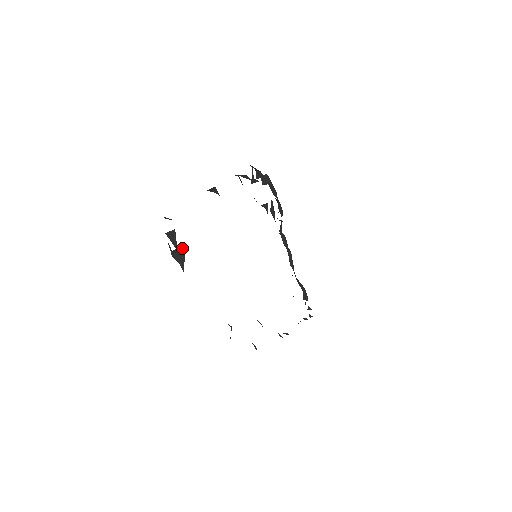
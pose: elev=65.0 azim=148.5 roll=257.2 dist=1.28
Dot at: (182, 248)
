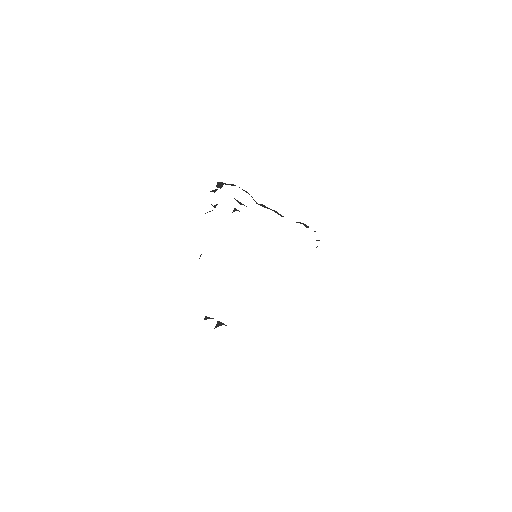
Dot at: (217, 322)
